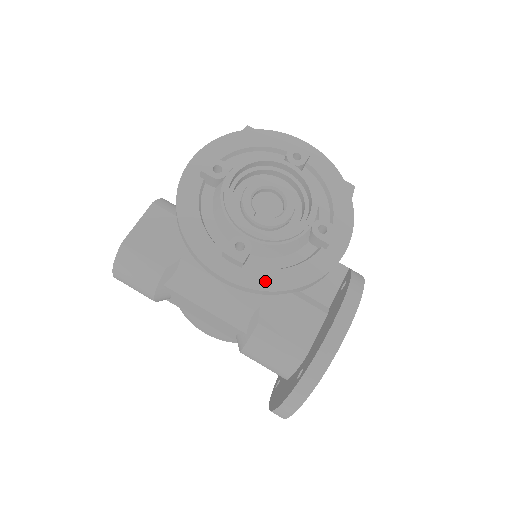
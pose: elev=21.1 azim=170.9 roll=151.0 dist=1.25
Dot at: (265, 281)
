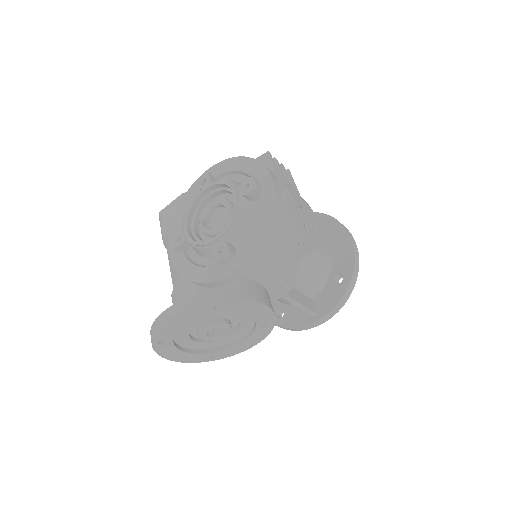
Dot at: (183, 267)
